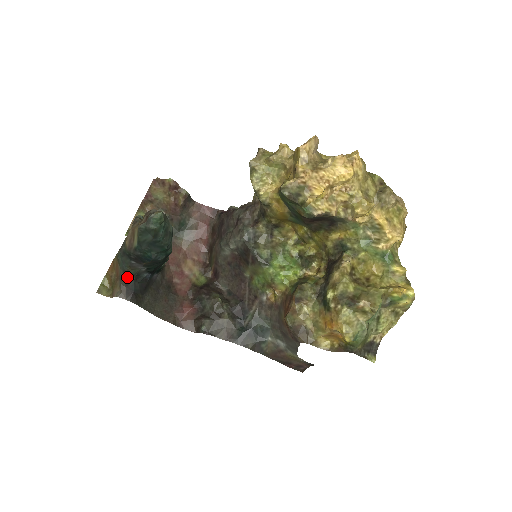
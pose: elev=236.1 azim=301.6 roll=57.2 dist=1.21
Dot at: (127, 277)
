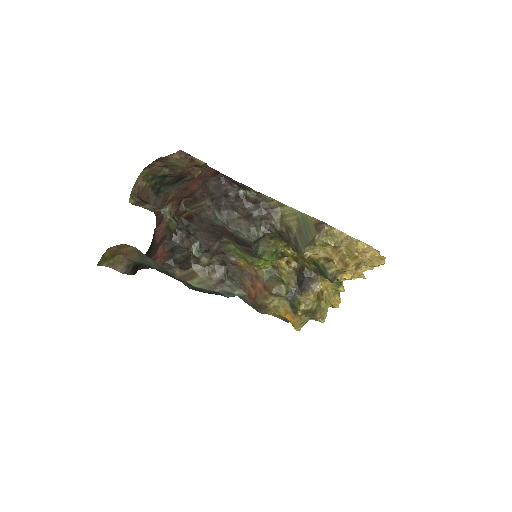
Dot at: (141, 263)
